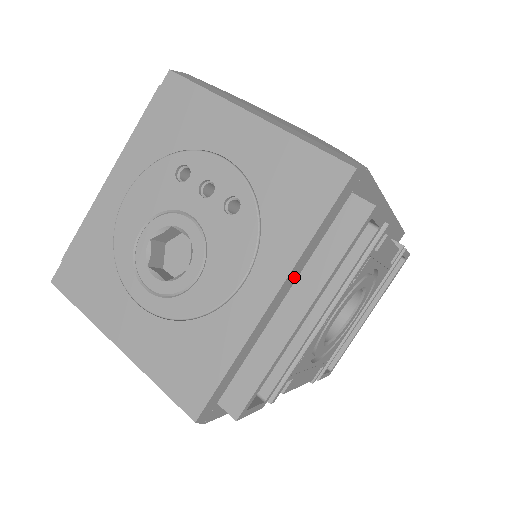
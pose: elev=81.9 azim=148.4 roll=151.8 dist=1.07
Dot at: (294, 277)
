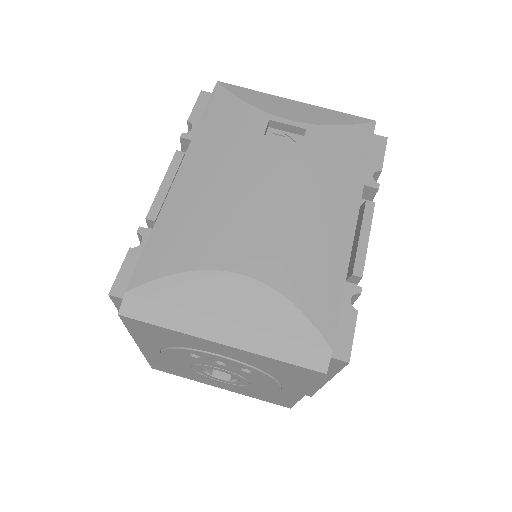
Dot at: occluded
